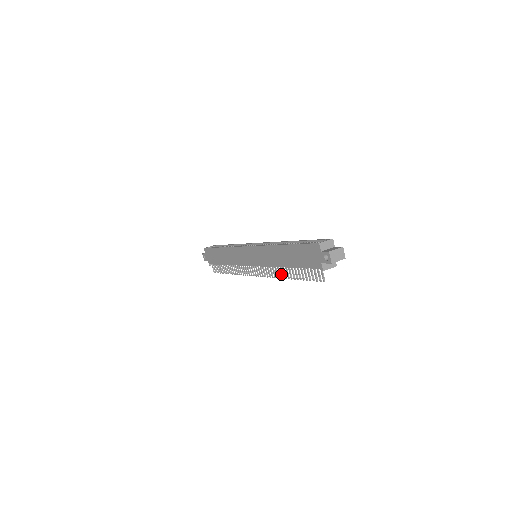
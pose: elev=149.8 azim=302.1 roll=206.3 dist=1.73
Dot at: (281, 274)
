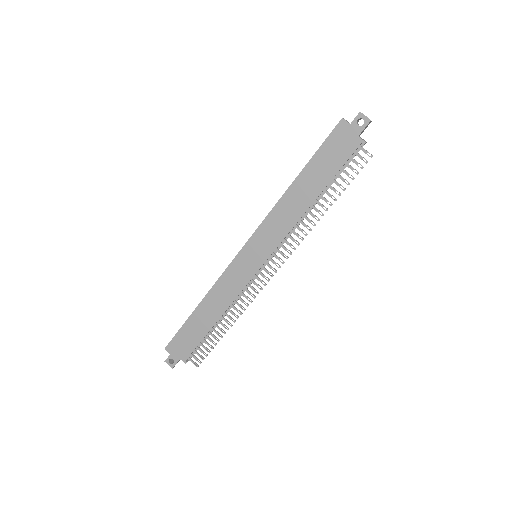
Dot at: occluded
